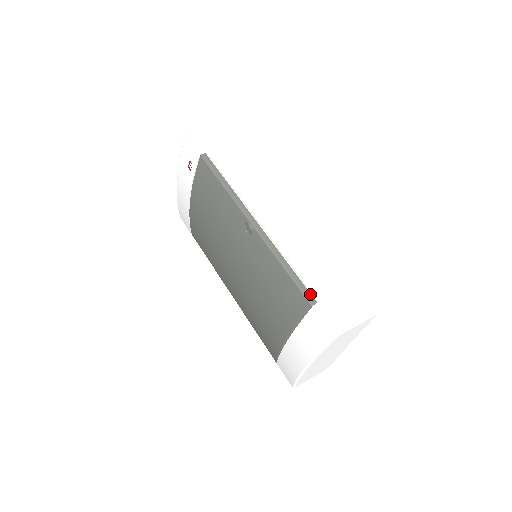
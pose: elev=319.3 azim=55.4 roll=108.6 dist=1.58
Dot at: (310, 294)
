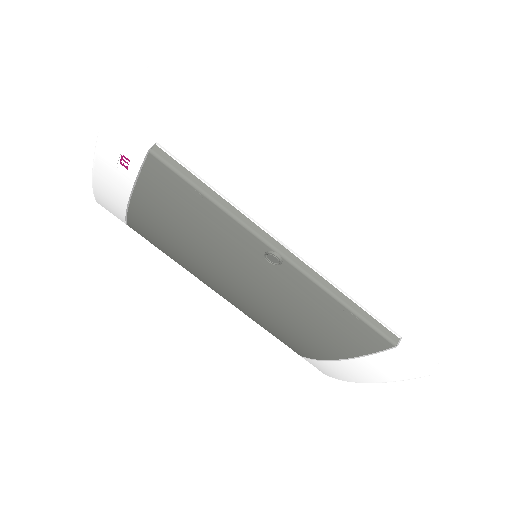
Dot at: (389, 331)
